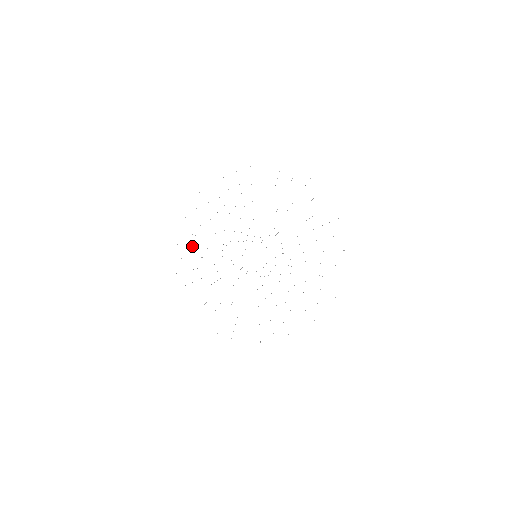
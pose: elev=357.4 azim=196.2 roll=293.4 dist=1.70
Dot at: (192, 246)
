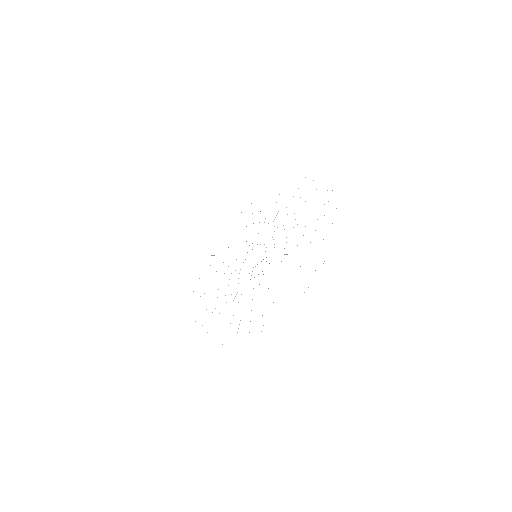
Dot at: occluded
